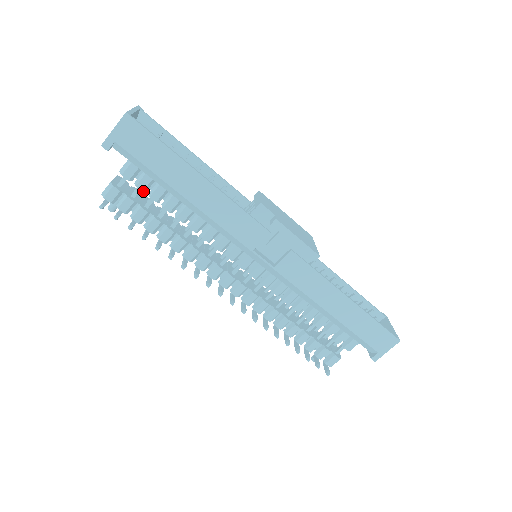
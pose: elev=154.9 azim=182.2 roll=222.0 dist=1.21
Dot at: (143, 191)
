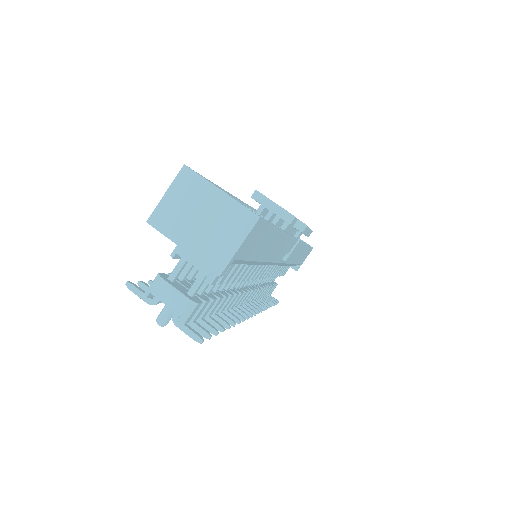
Dot at: (221, 283)
